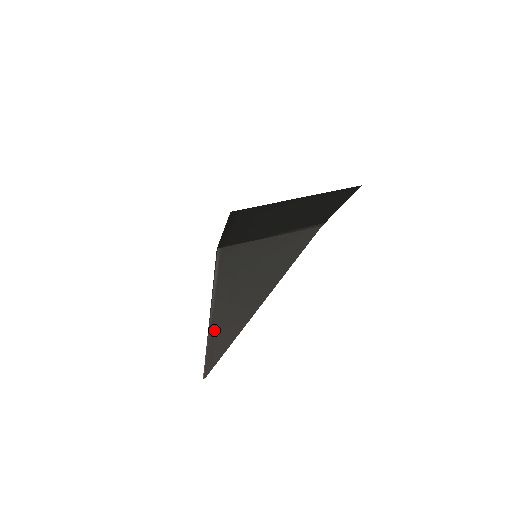
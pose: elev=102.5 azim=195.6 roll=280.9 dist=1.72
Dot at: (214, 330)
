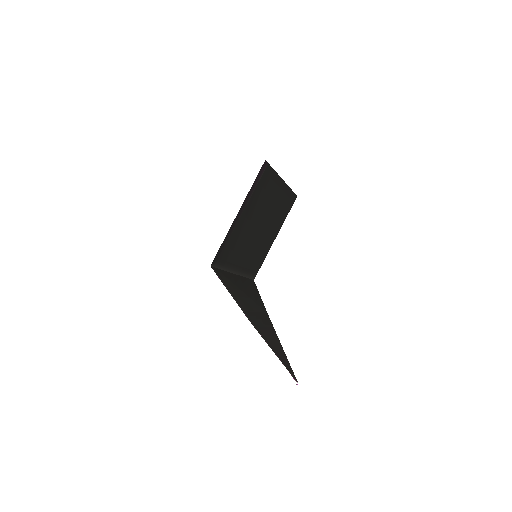
Dot at: (263, 335)
